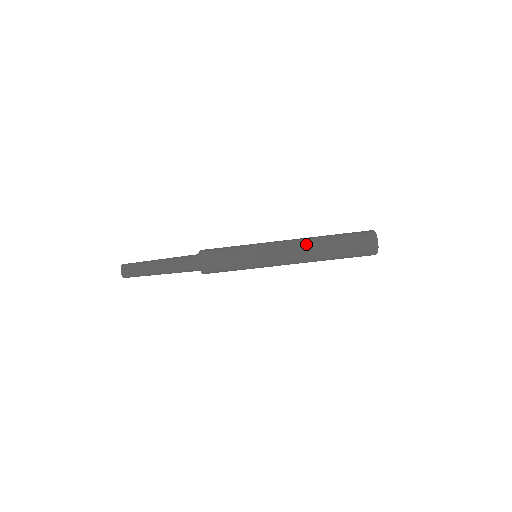
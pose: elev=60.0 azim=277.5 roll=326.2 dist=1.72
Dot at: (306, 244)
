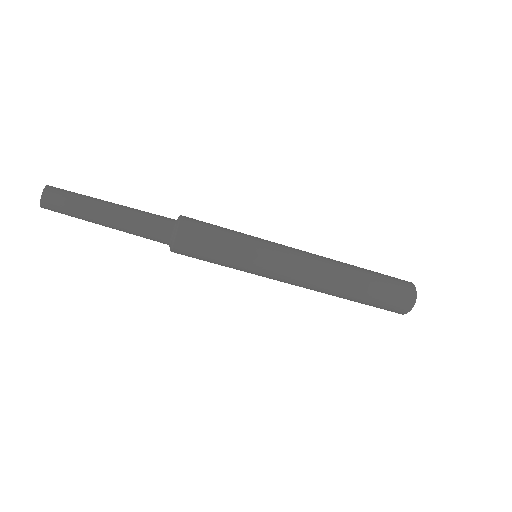
Dot at: (331, 262)
